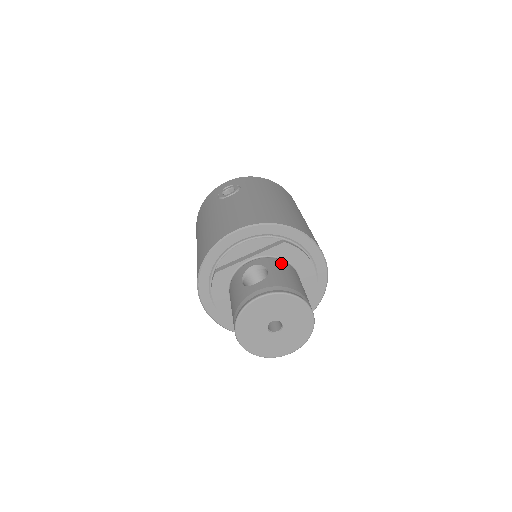
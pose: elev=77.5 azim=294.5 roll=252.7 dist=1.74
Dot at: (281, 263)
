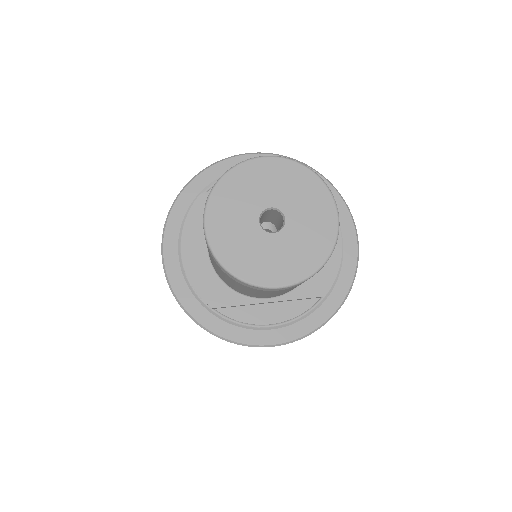
Dot at: occluded
